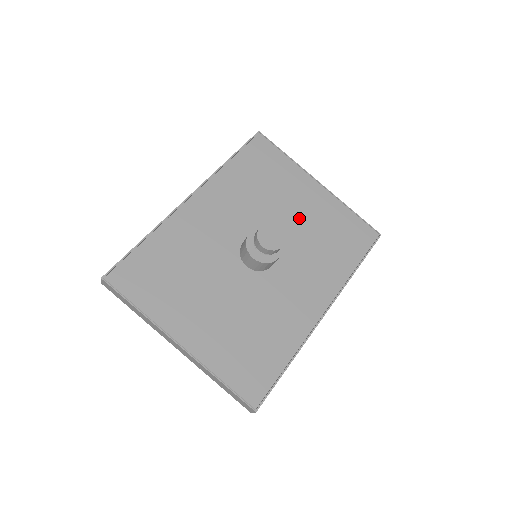
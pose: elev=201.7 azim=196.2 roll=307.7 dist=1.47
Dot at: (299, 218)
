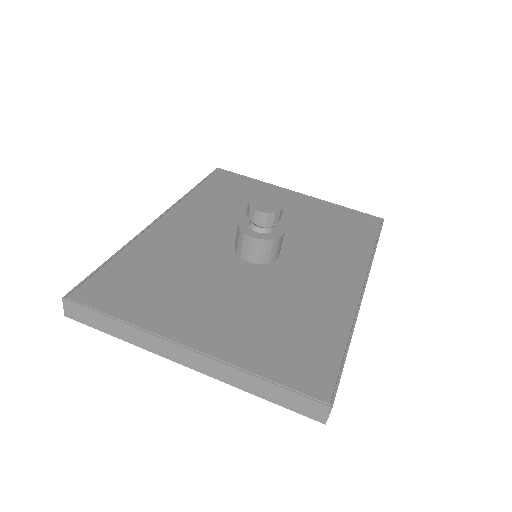
Dot at: (290, 218)
